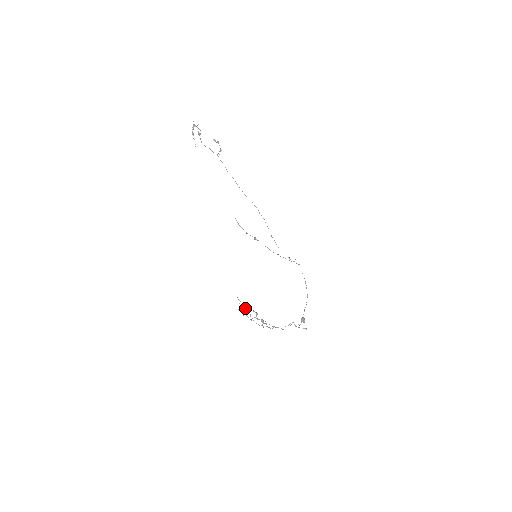
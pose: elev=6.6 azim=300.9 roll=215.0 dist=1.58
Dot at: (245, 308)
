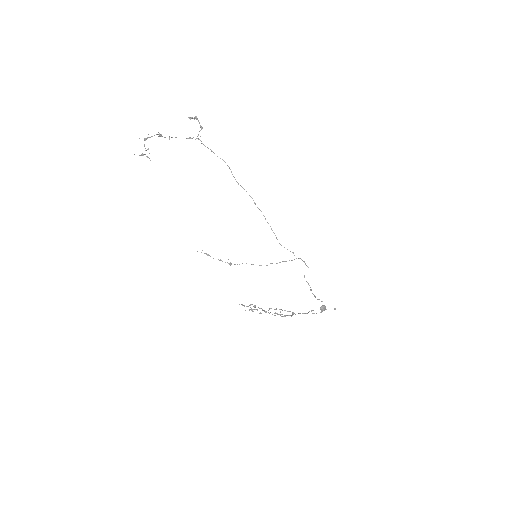
Dot at: occluded
